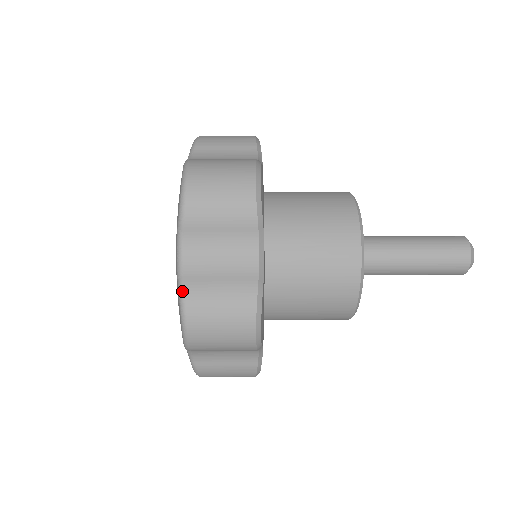
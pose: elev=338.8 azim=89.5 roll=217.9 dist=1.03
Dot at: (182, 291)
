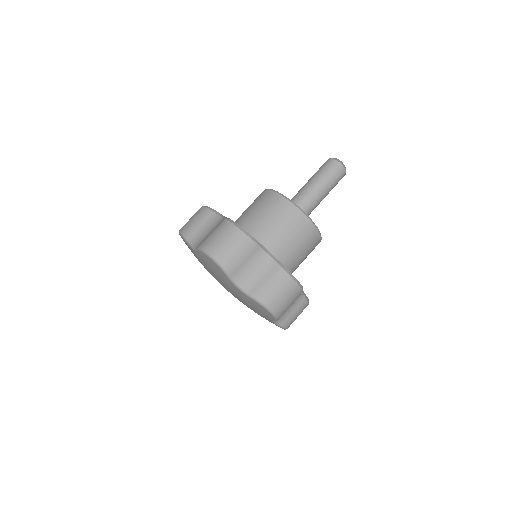
Dot at: (284, 328)
